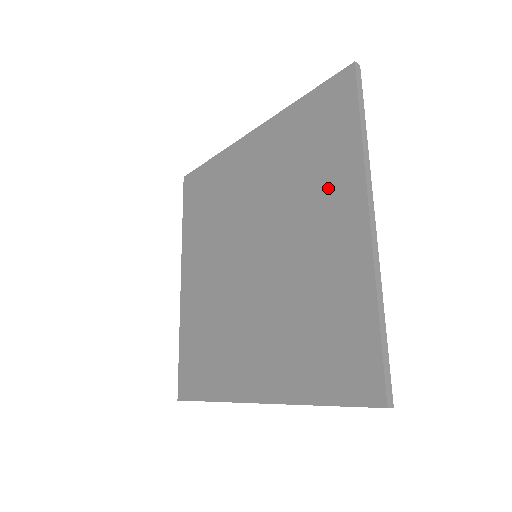
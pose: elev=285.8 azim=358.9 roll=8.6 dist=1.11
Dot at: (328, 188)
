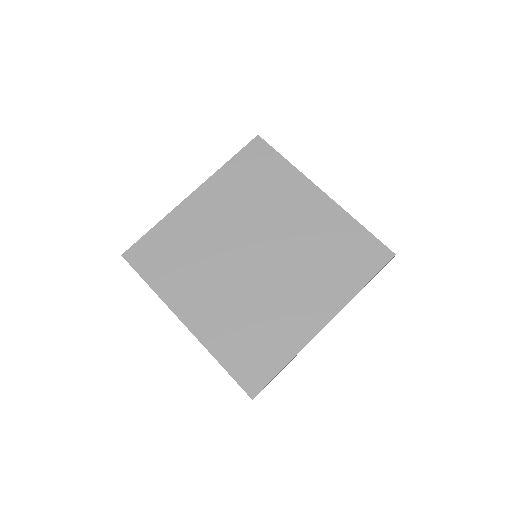
Dot at: (325, 286)
